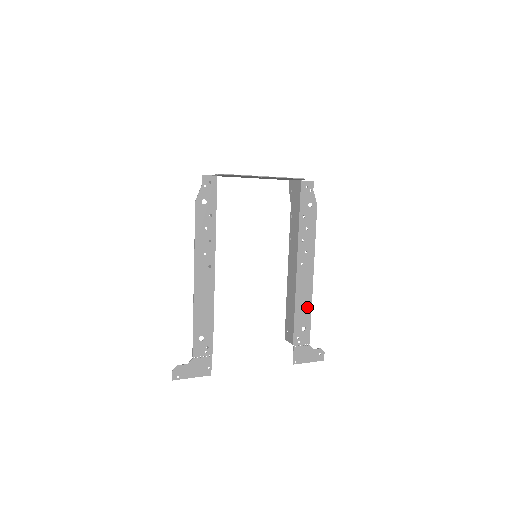
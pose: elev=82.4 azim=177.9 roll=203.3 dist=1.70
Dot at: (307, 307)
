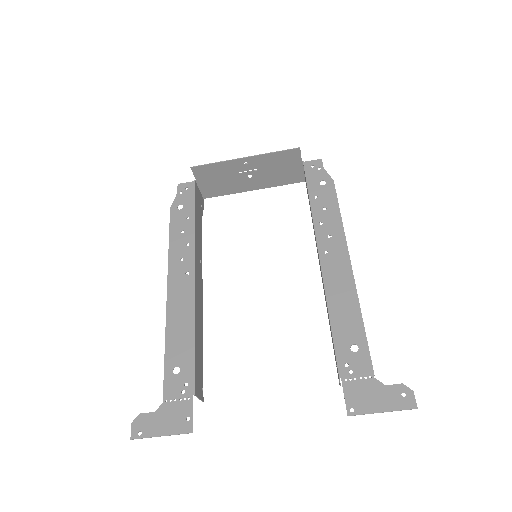
Dot at: (352, 312)
